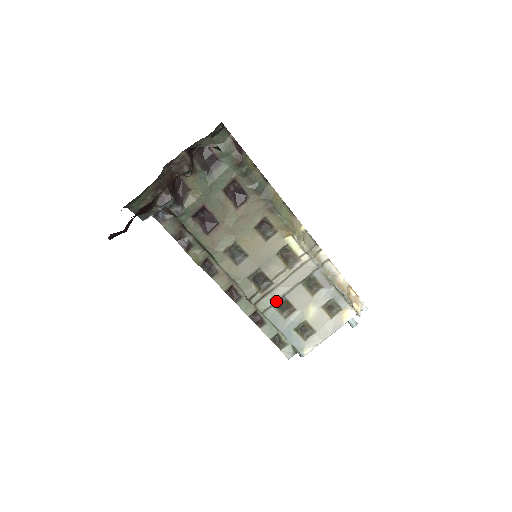
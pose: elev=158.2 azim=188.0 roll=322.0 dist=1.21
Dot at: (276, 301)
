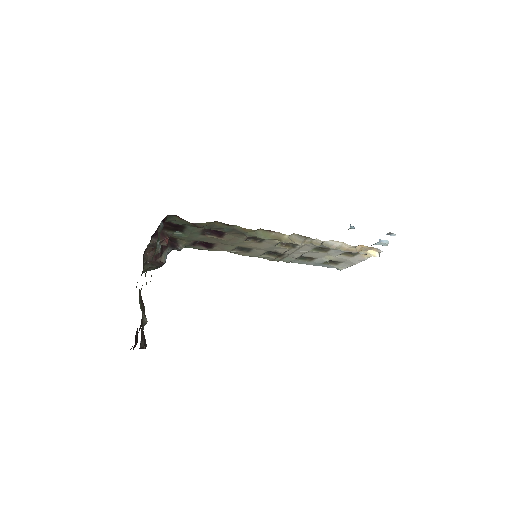
Dot at: occluded
